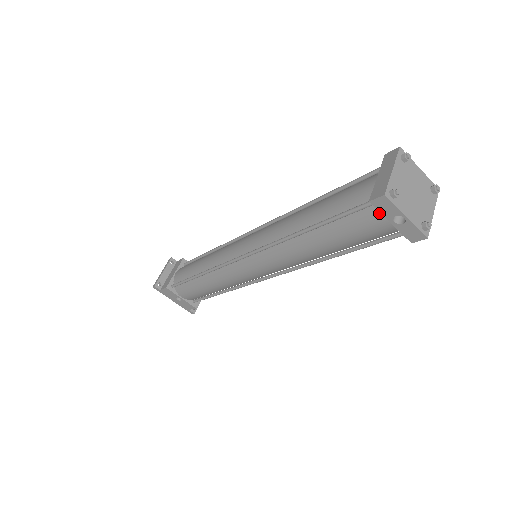
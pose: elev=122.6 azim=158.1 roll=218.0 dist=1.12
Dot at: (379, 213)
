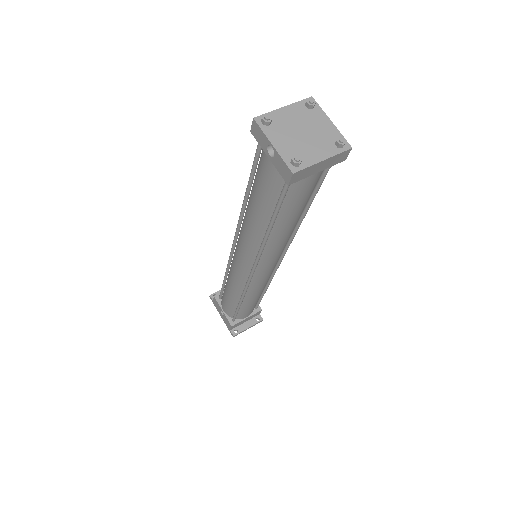
Dot at: (264, 149)
